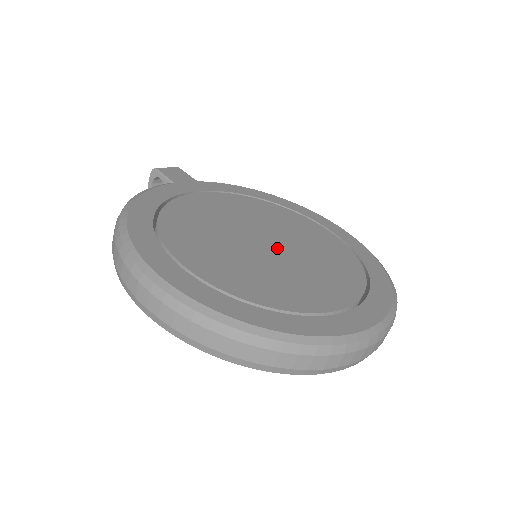
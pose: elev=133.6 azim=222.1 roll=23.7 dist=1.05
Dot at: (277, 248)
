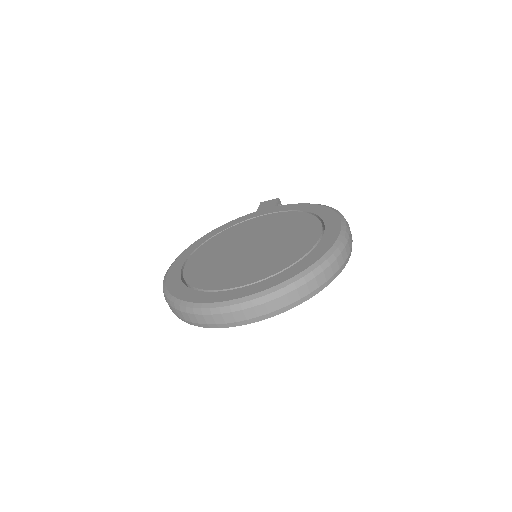
Dot at: (252, 250)
